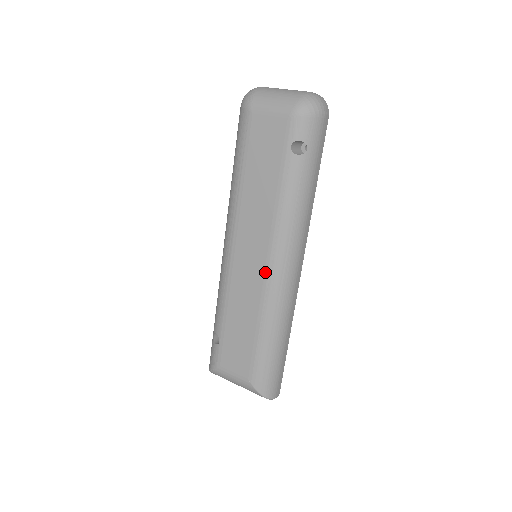
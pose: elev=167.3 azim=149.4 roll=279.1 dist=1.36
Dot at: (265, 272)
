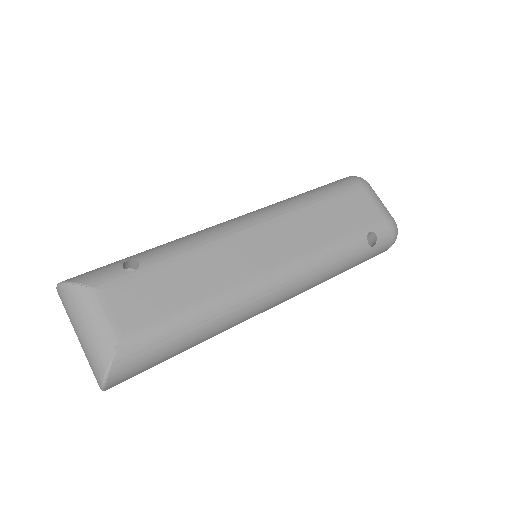
Dot at: (263, 272)
